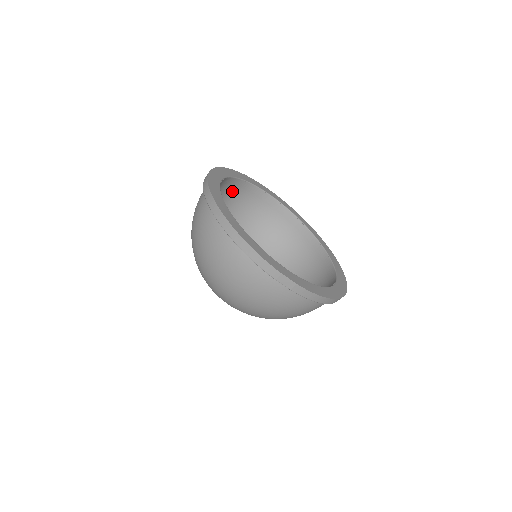
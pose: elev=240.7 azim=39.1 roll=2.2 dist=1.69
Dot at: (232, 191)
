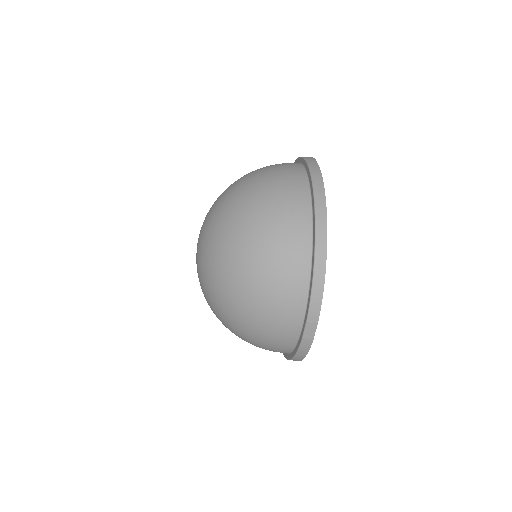
Dot at: occluded
